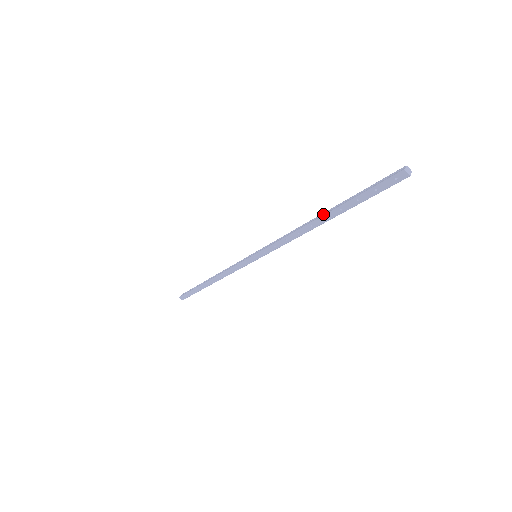
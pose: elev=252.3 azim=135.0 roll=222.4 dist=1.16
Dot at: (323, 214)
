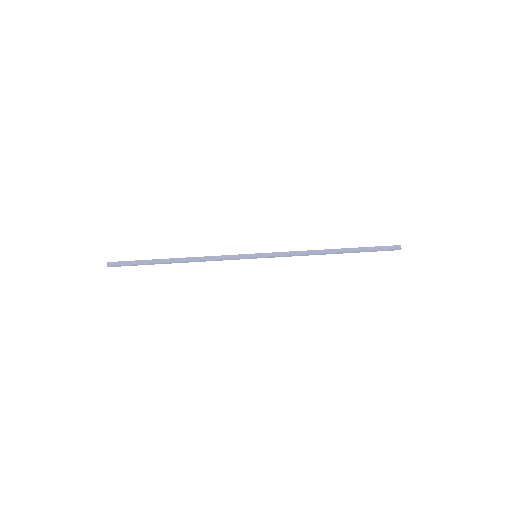
Dot at: (339, 251)
